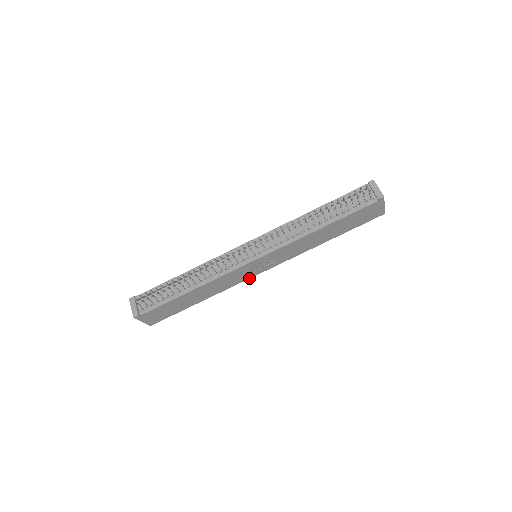
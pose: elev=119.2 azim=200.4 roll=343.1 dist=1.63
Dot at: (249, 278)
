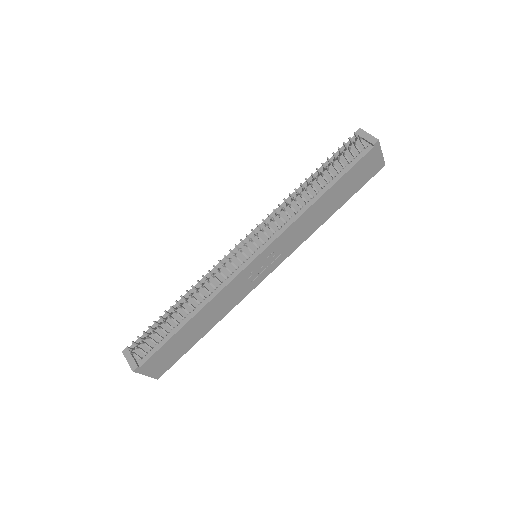
Dot at: (256, 286)
